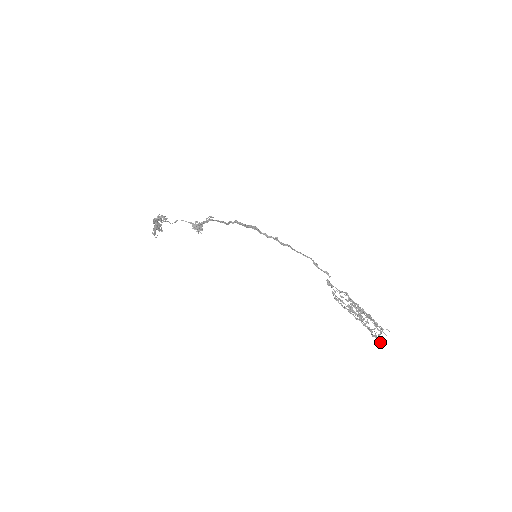
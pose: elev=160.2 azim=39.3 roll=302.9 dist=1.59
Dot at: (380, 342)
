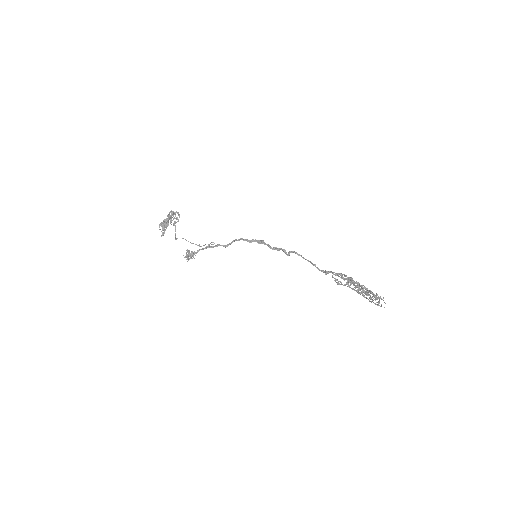
Dot at: (383, 297)
